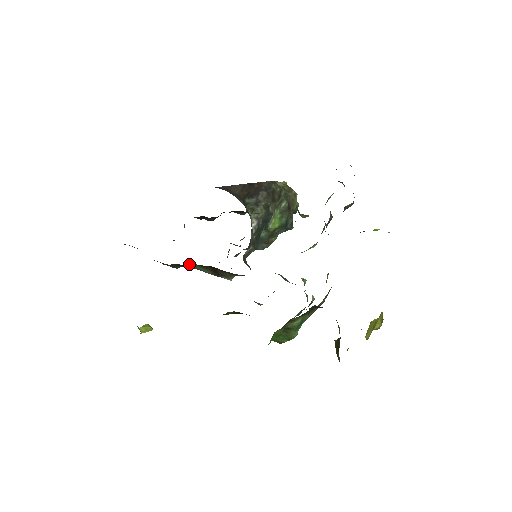
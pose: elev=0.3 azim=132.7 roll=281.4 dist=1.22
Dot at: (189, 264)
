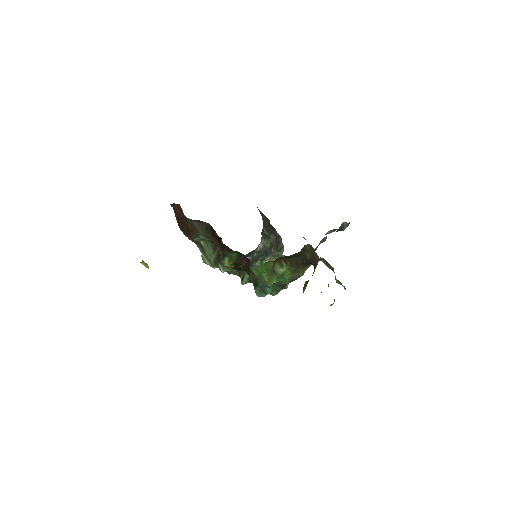
Dot at: (205, 242)
